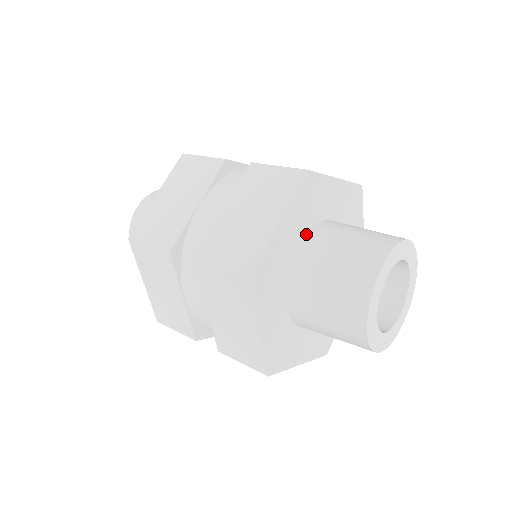
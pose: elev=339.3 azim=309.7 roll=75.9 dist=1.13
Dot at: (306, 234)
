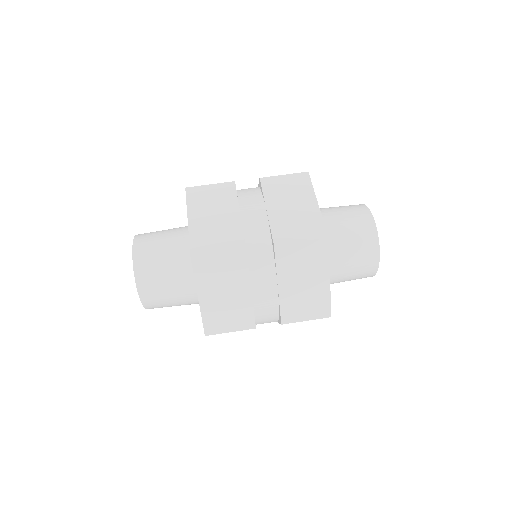
Dot at: occluded
